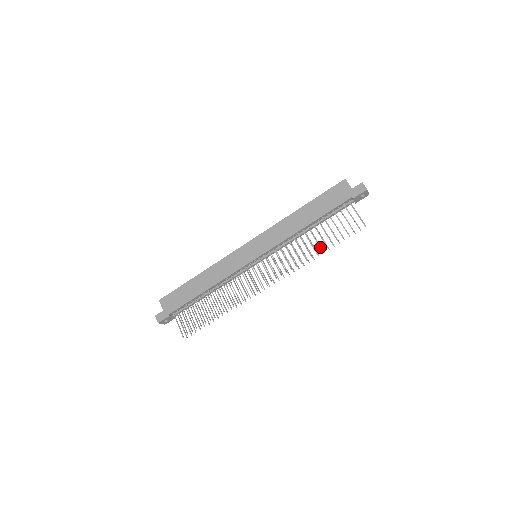
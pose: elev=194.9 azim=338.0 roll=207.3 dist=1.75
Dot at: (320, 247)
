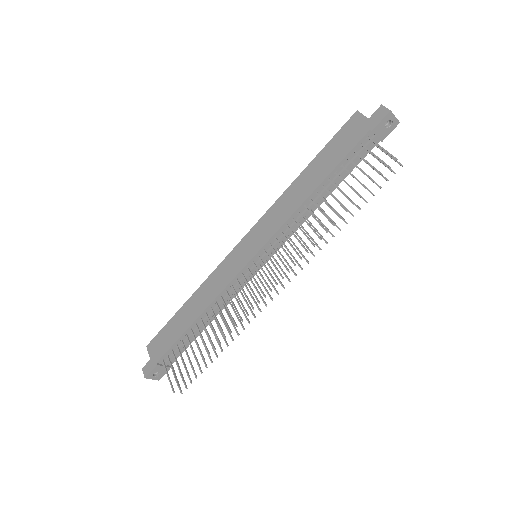
Dot at: (336, 214)
